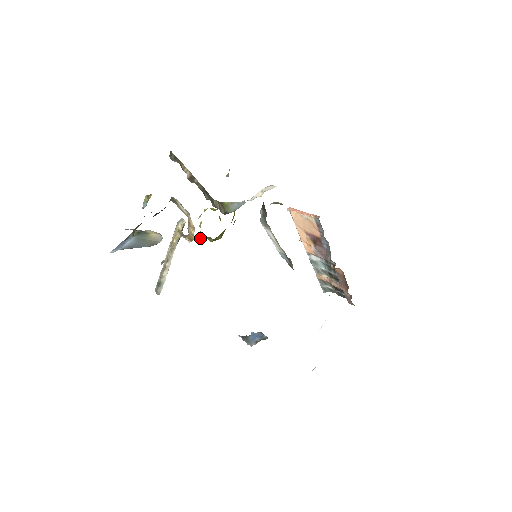
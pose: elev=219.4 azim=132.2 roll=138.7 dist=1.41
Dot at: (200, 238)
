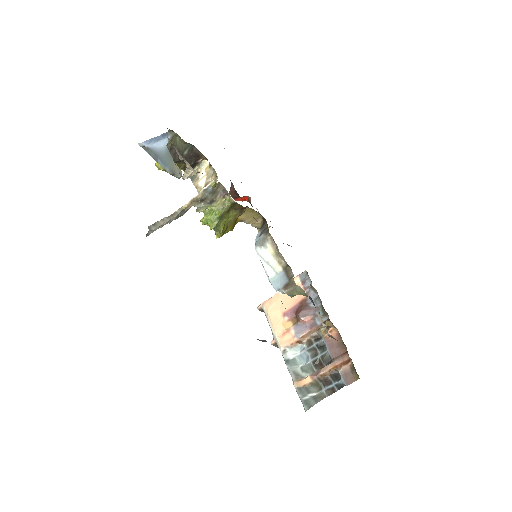
Dot at: (215, 196)
